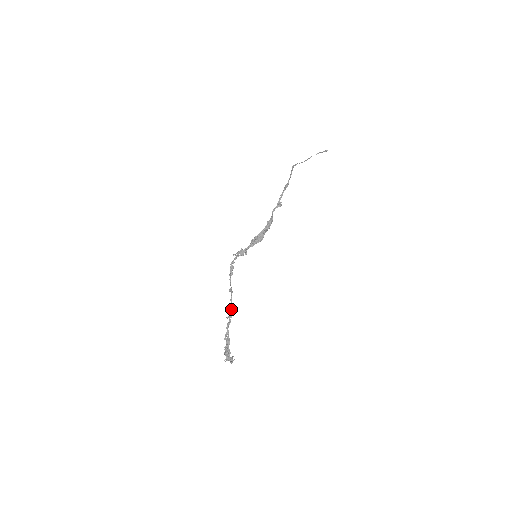
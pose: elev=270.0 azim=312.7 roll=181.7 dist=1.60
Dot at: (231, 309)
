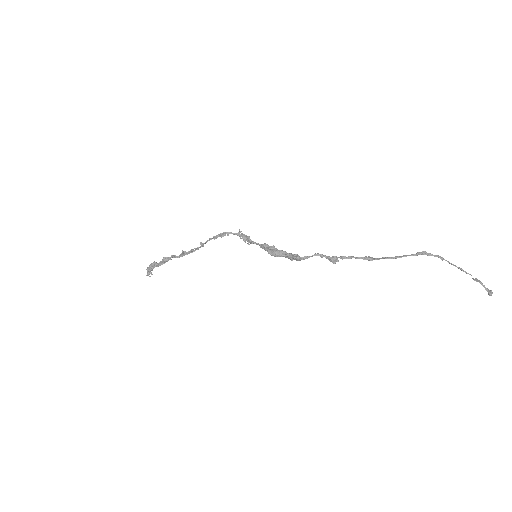
Dot at: (190, 252)
